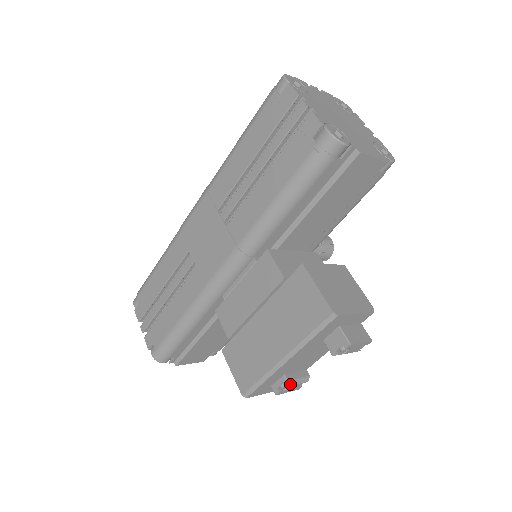
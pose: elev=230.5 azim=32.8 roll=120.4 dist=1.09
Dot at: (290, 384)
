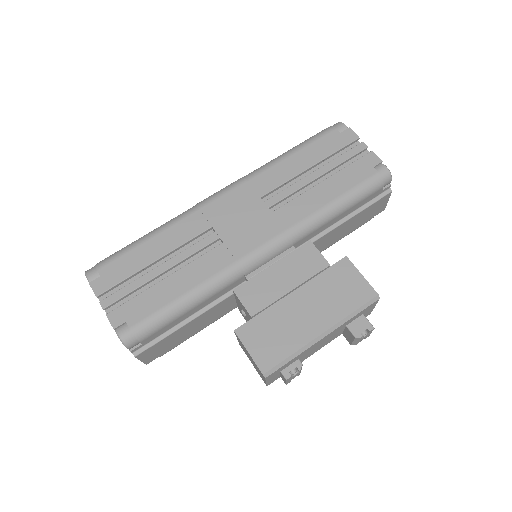
Dot at: (300, 369)
